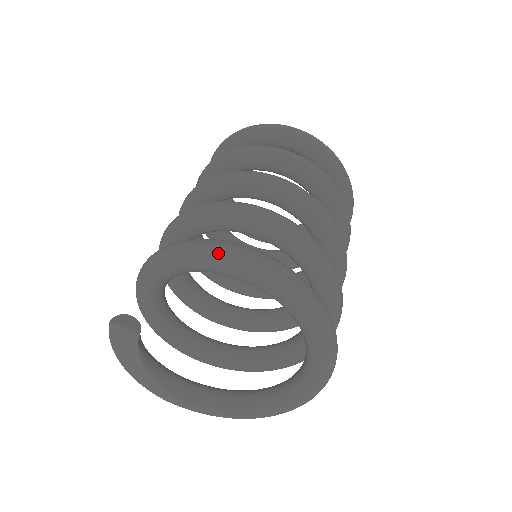
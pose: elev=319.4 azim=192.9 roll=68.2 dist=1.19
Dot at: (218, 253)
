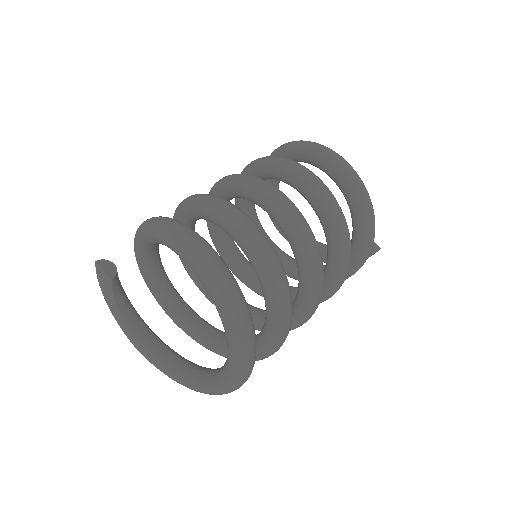
Dot at: (173, 233)
